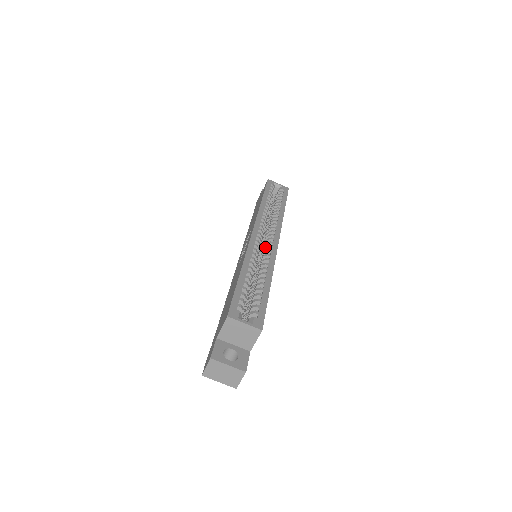
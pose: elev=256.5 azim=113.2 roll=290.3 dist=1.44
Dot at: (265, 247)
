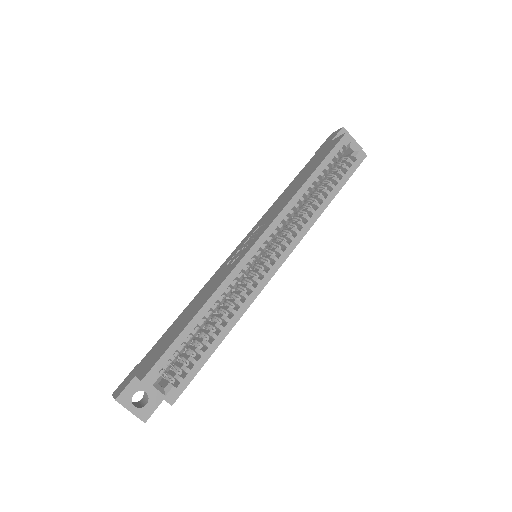
Dot at: (258, 270)
